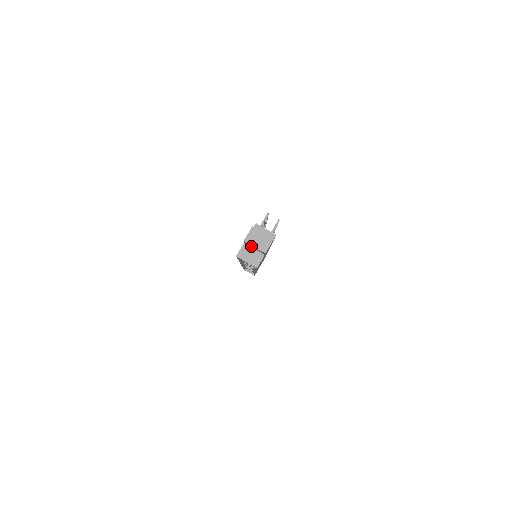
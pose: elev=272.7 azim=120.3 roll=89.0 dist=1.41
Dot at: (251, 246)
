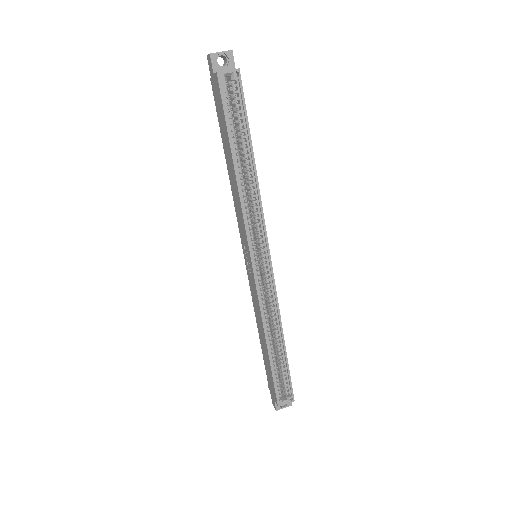
Dot at: (220, 68)
